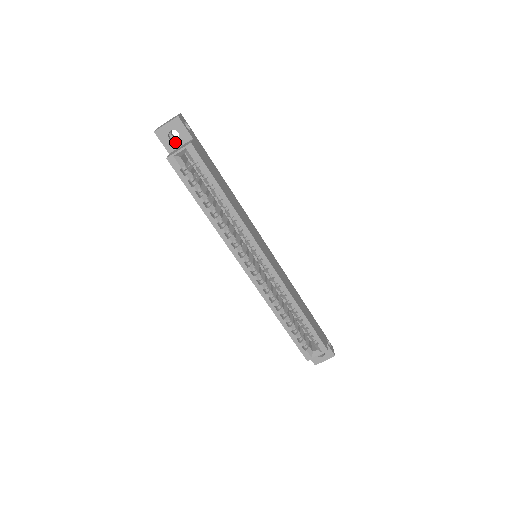
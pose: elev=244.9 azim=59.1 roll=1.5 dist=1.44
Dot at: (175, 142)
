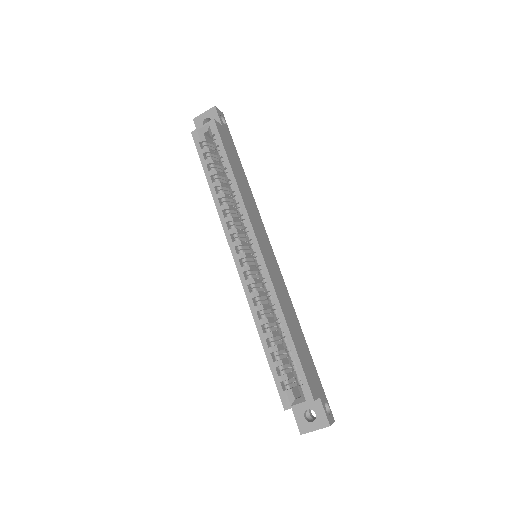
Dot at: occluded
